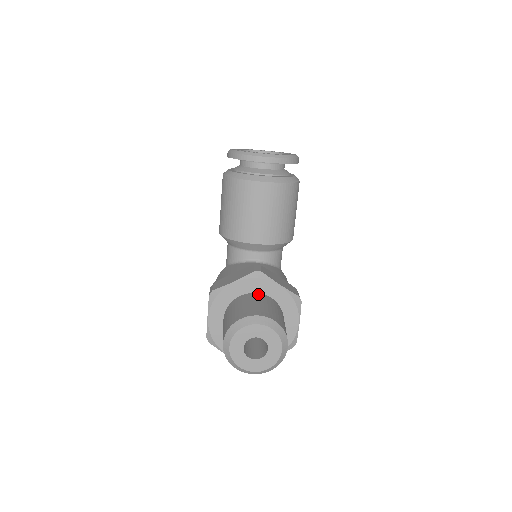
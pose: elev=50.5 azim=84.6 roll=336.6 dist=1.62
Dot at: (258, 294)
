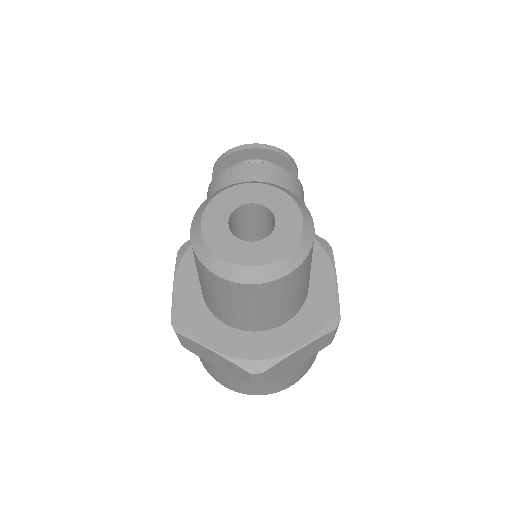
Dot at: occluded
